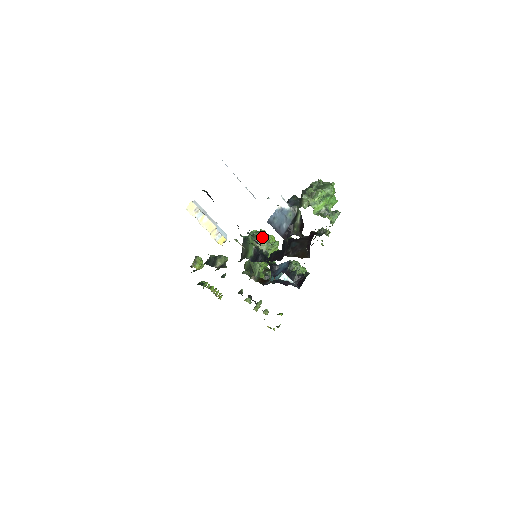
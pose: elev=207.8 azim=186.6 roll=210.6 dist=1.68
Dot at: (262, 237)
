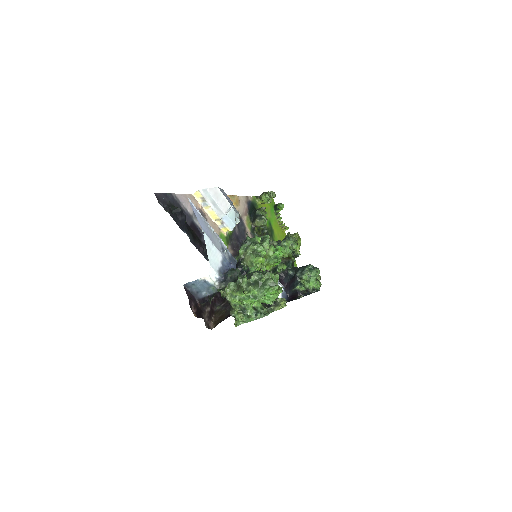
Dot at: (250, 254)
